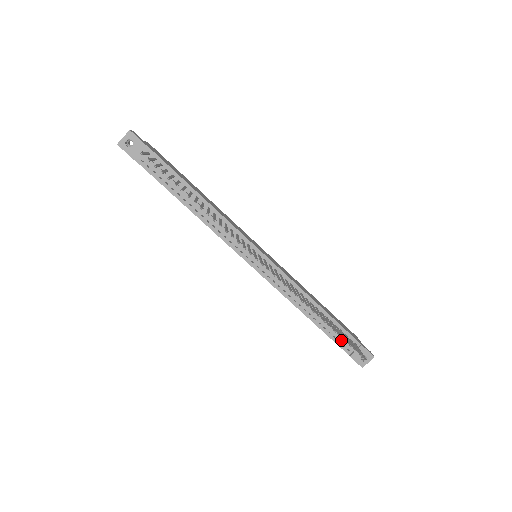
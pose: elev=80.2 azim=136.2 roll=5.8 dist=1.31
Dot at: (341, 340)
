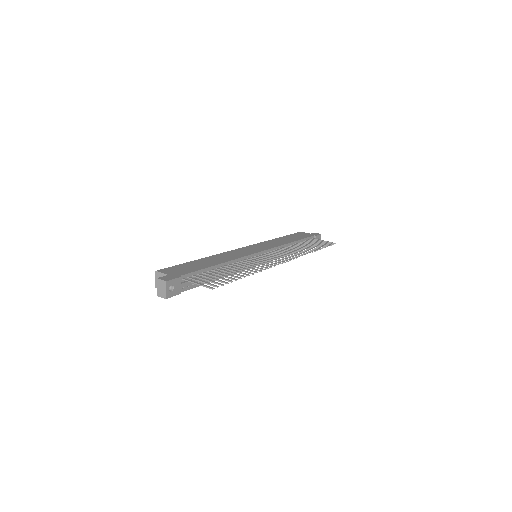
Dot at: occluded
